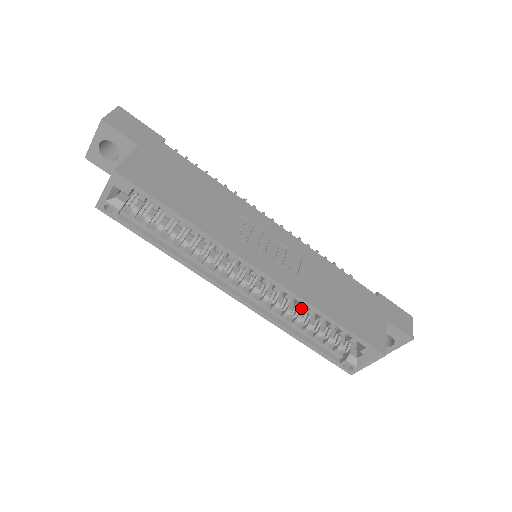
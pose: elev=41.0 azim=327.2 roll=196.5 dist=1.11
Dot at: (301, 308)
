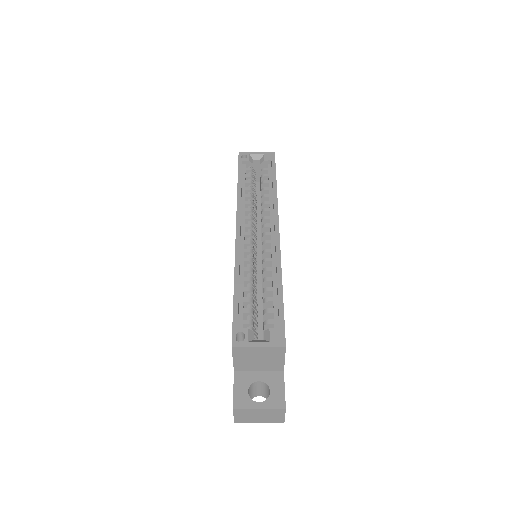
Dot at: occluded
